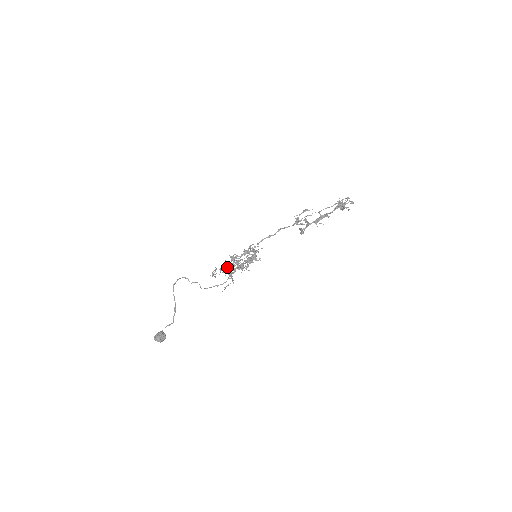
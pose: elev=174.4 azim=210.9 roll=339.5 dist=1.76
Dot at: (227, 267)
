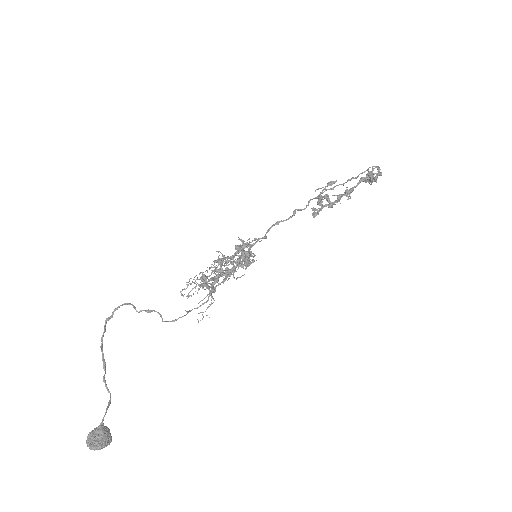
Dot at: (211, 279)
